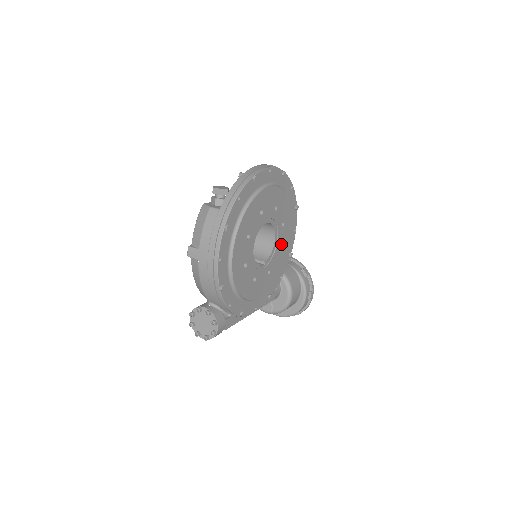
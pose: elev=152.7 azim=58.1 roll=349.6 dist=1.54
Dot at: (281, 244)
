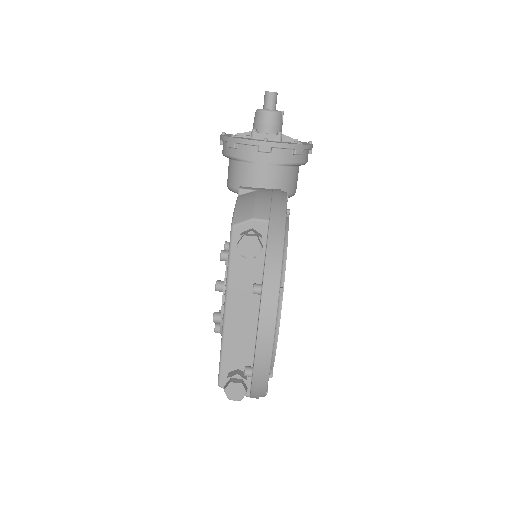
Dot at: occluded
